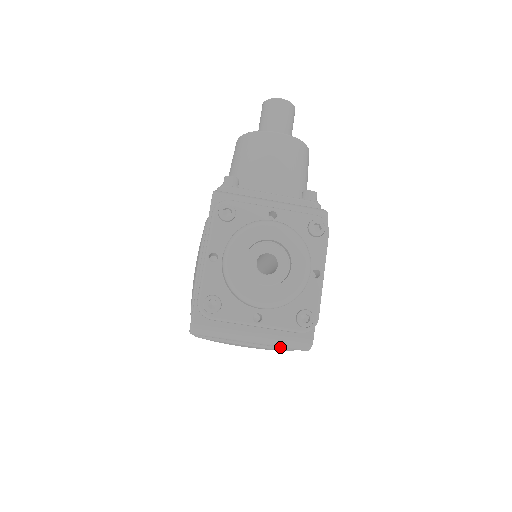
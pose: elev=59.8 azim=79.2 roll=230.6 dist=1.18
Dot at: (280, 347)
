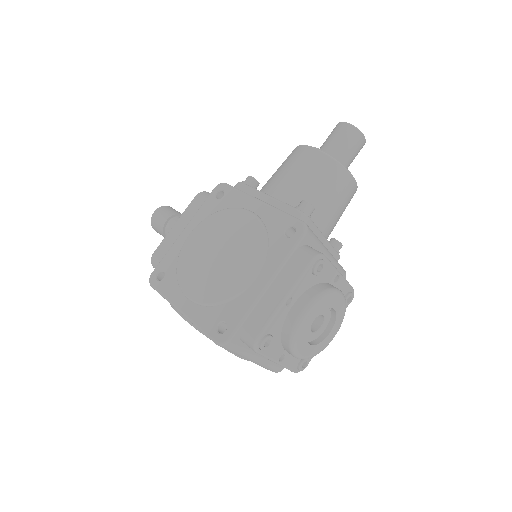
Dot at: occluded
